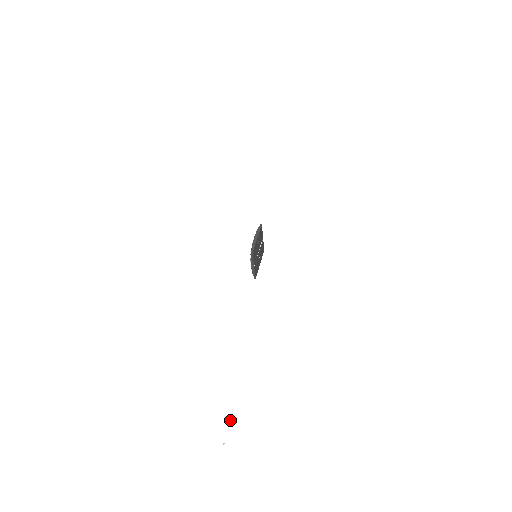
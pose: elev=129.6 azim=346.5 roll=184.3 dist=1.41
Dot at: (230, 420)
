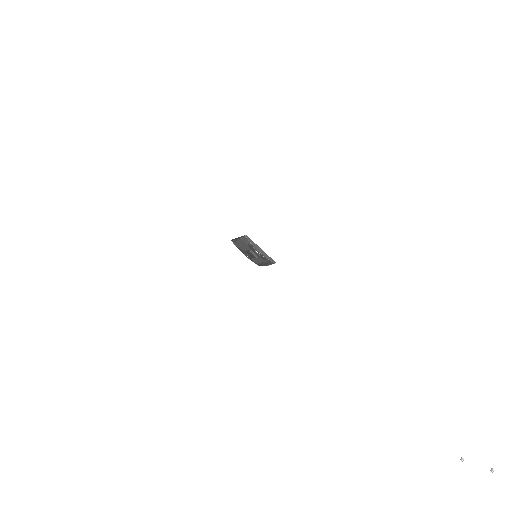
Dot at: (463, 459)
